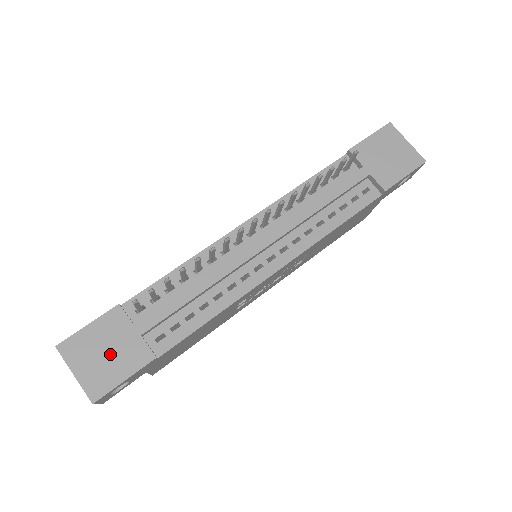
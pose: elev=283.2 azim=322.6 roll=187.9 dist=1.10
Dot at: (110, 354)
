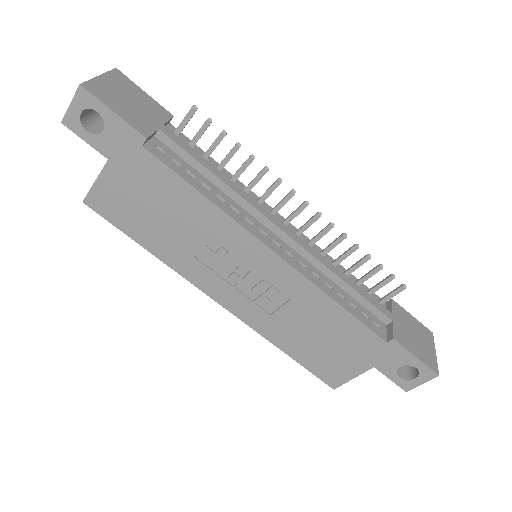
Dot at: (131, 104)
